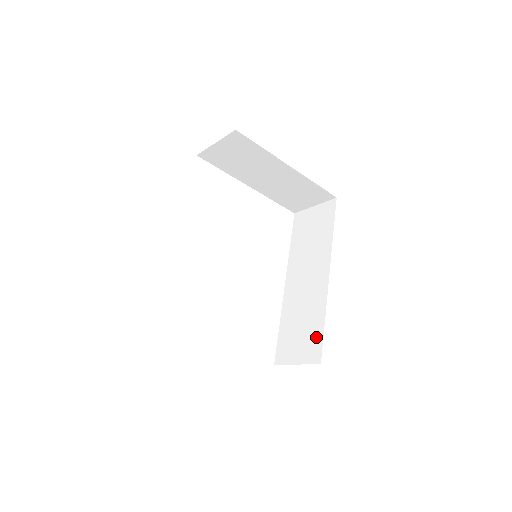
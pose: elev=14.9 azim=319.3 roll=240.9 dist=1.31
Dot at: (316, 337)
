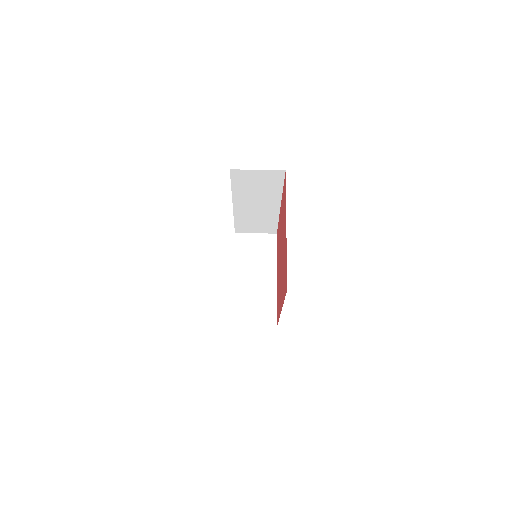
Dot at: occluded
